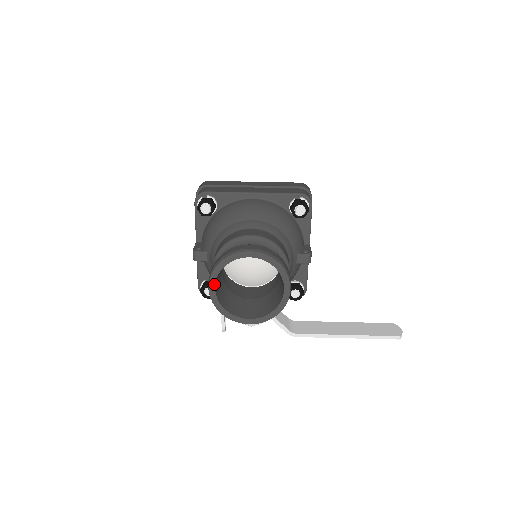
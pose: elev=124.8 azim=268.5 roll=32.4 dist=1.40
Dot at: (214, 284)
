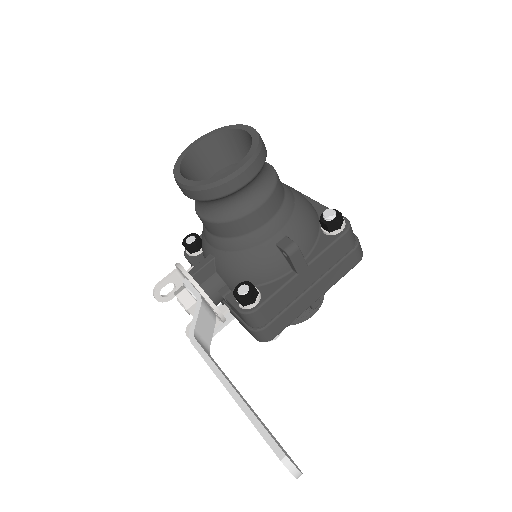
Dot at: (201, 140)
